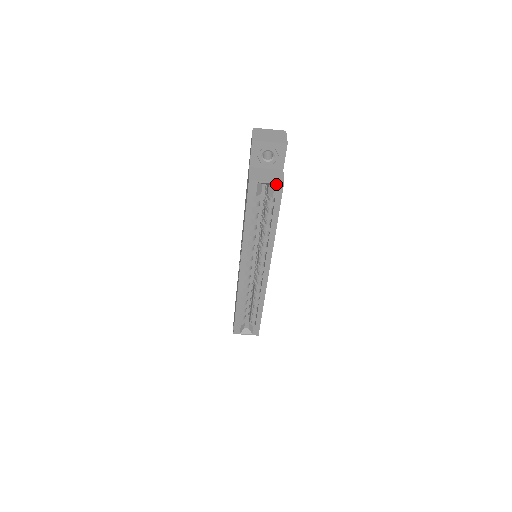
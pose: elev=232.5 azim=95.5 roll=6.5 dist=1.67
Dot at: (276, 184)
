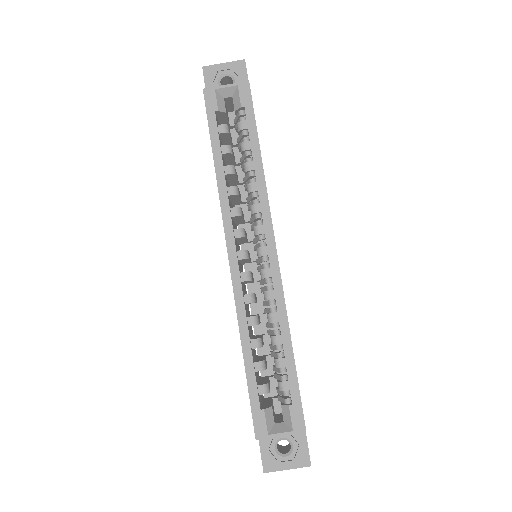
Dot at: (239, 86)
